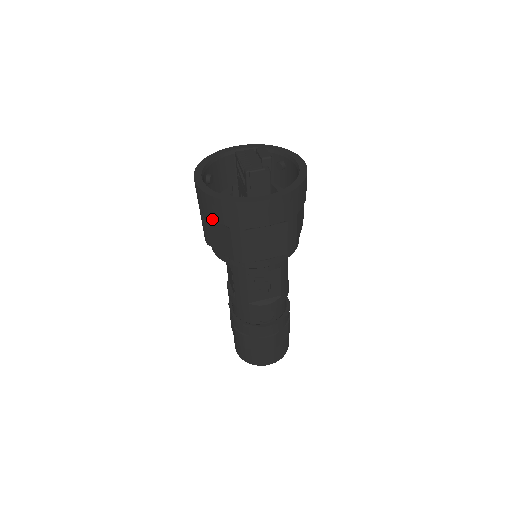
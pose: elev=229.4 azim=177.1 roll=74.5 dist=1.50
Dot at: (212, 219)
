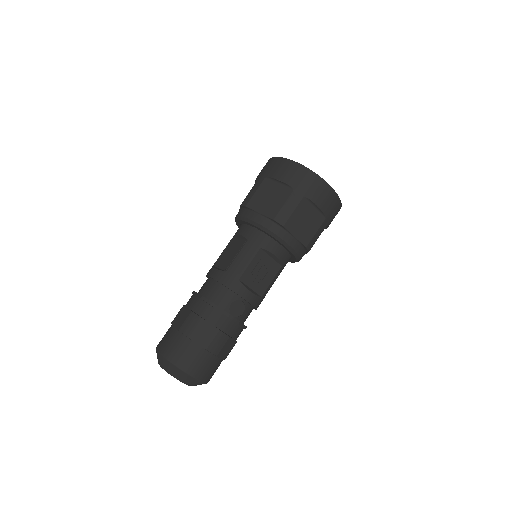
Dot at: (280, 179)
